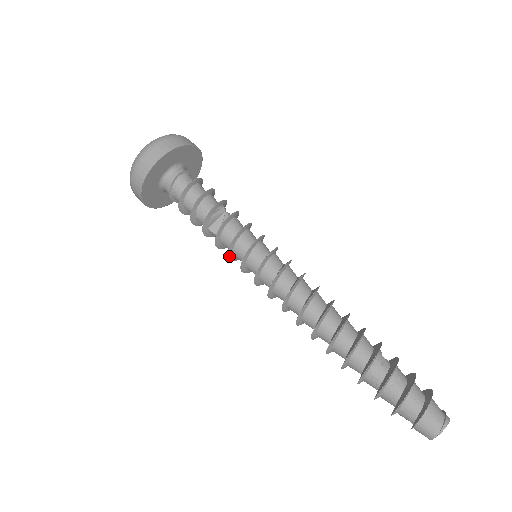
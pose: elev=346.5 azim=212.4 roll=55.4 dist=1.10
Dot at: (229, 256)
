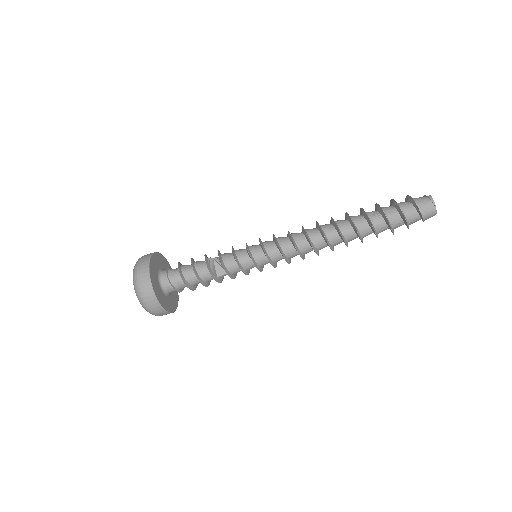
Dot at: (245, 274)
